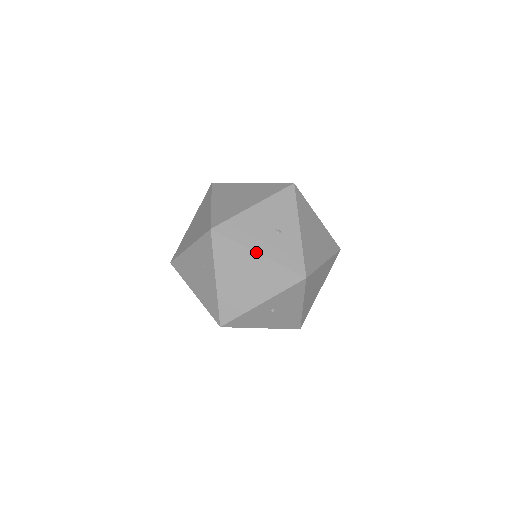
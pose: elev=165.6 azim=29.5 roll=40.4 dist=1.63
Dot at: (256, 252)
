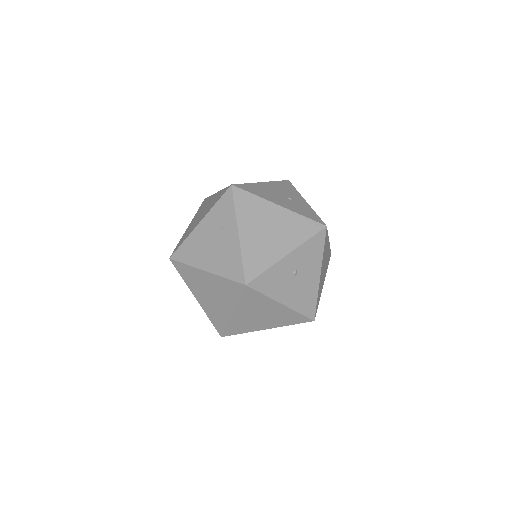
Dot at: (277, 204)
